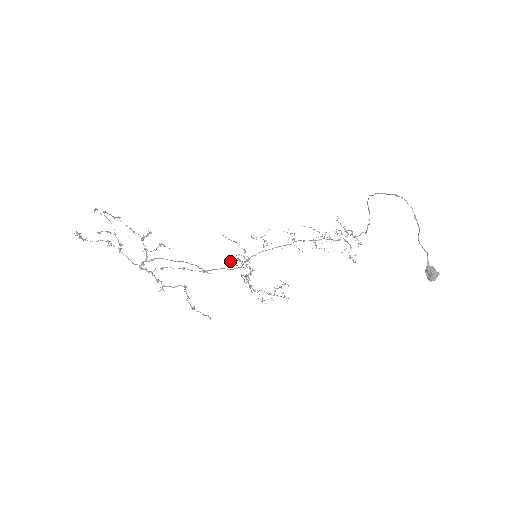
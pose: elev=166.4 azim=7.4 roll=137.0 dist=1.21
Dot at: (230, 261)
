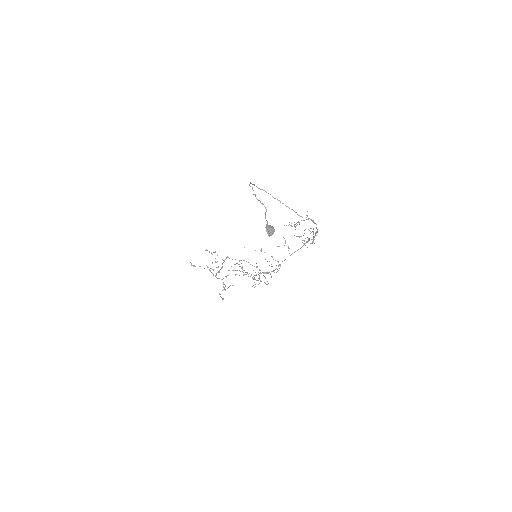
Dot at: occluded
